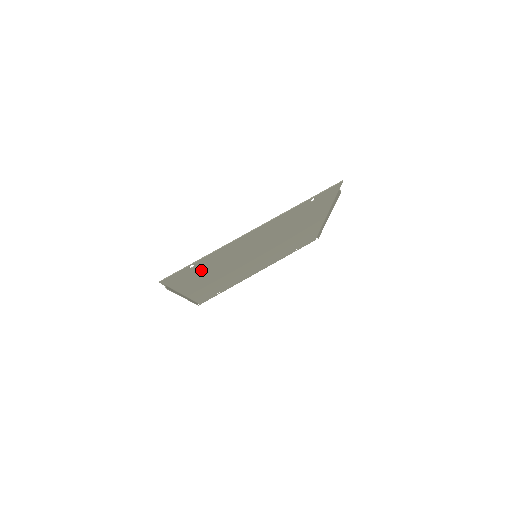
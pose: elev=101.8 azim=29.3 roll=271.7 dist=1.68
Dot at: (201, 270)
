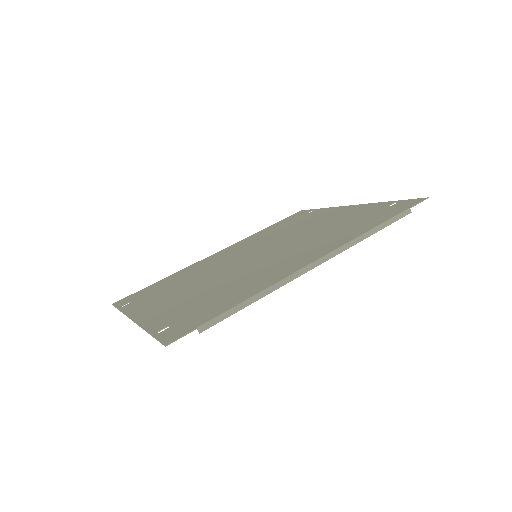
Dot at: (161, 288)
